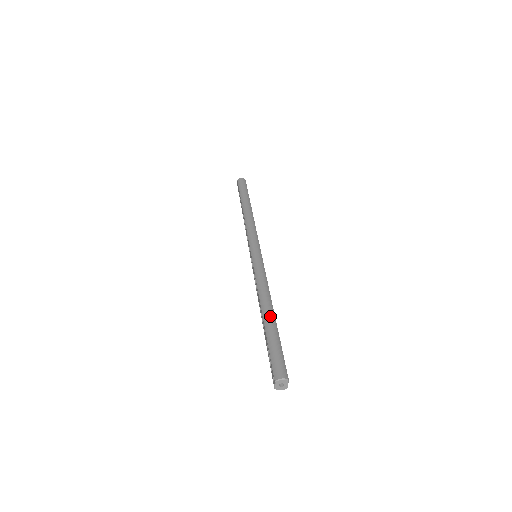
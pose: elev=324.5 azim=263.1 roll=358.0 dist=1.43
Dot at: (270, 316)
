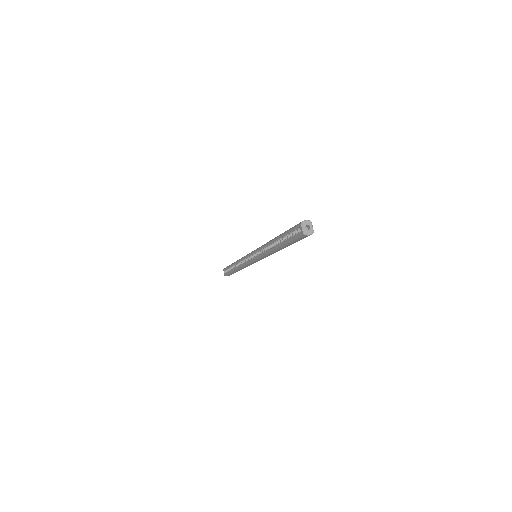
Dot at: occluded
